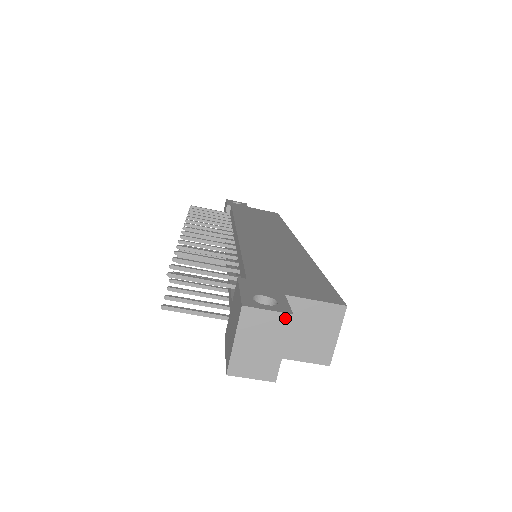
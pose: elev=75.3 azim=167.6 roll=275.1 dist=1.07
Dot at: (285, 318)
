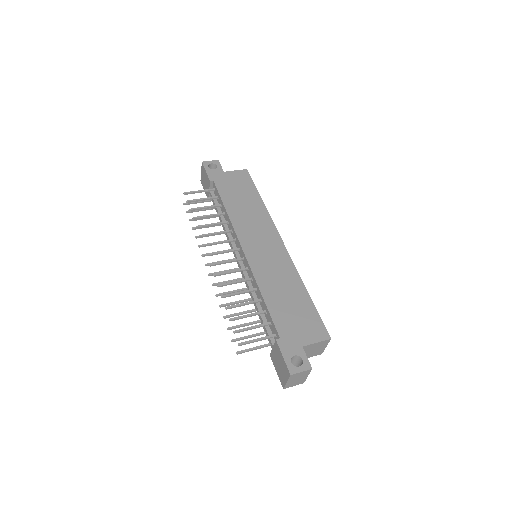
Dot at: (309, 371)
